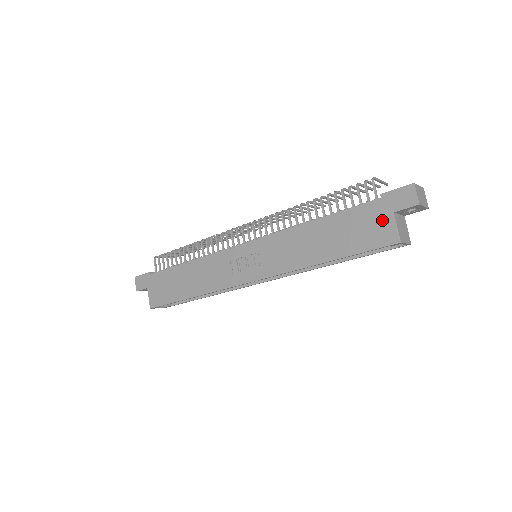
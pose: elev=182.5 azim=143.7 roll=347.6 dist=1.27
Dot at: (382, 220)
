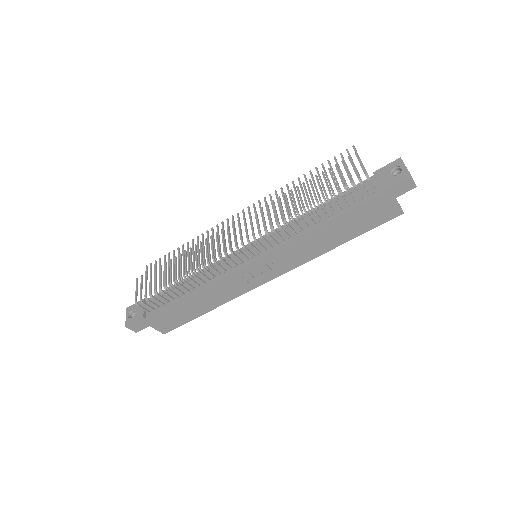
Dot at: (386, 206)
